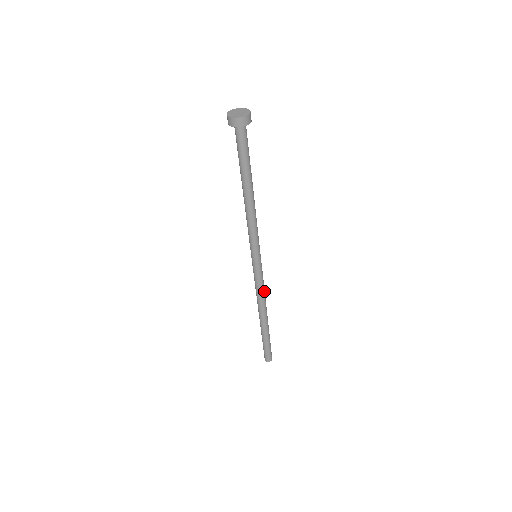
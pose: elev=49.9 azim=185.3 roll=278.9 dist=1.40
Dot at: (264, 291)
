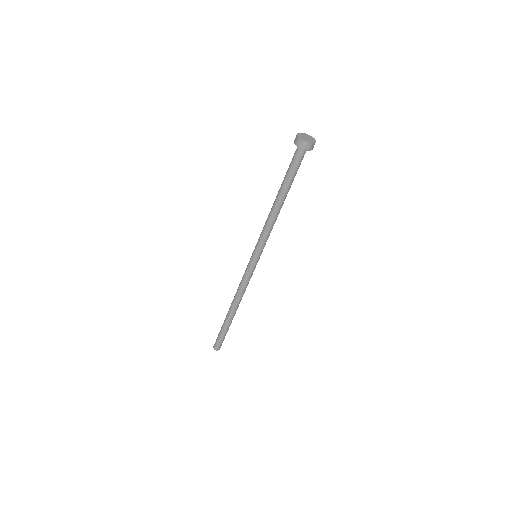
Dot at: occluded
